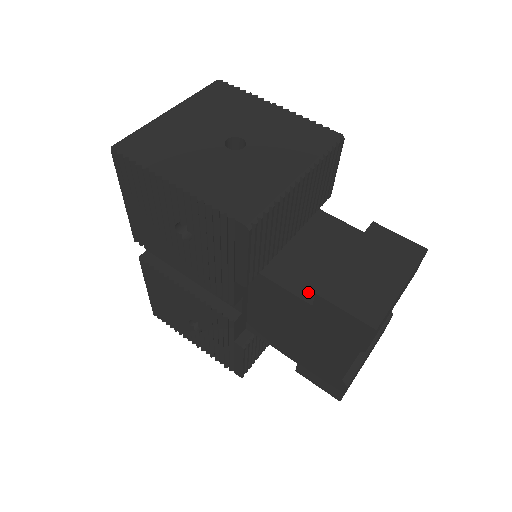
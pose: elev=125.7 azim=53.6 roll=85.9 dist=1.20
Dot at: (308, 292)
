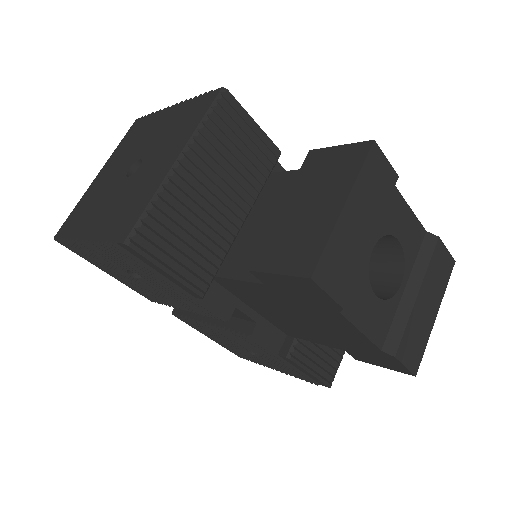
Dot at: occluded
